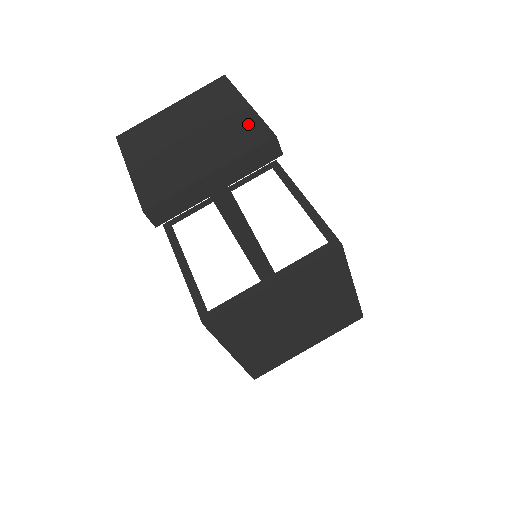
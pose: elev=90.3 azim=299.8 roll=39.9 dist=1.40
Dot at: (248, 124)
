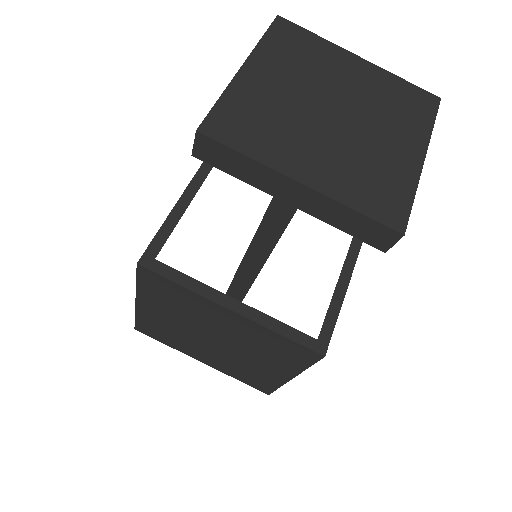
Dot at: (397, 182)
